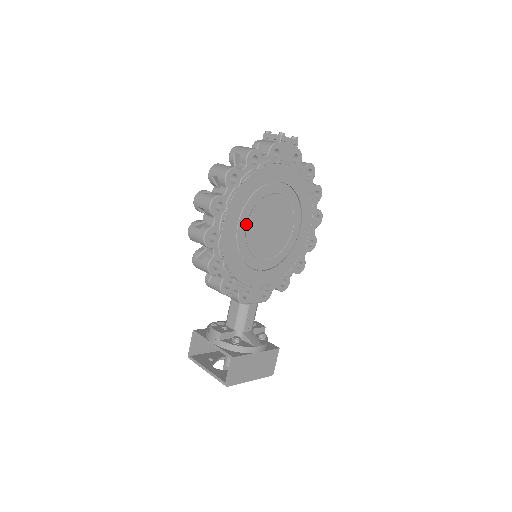
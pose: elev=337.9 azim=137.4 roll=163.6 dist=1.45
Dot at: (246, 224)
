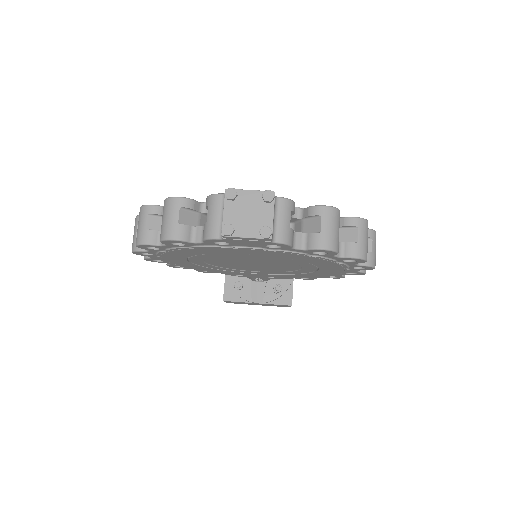
Dot at: (203, 261)
